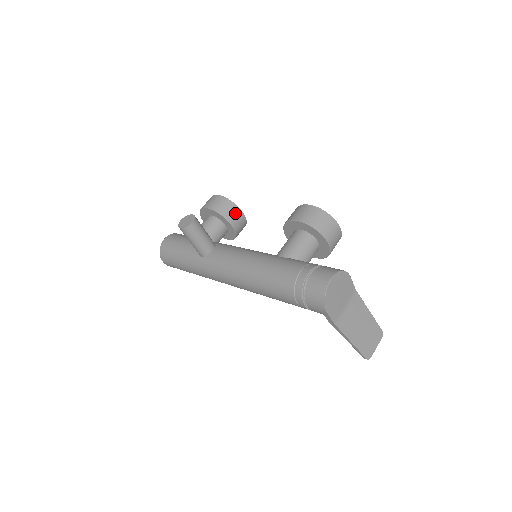
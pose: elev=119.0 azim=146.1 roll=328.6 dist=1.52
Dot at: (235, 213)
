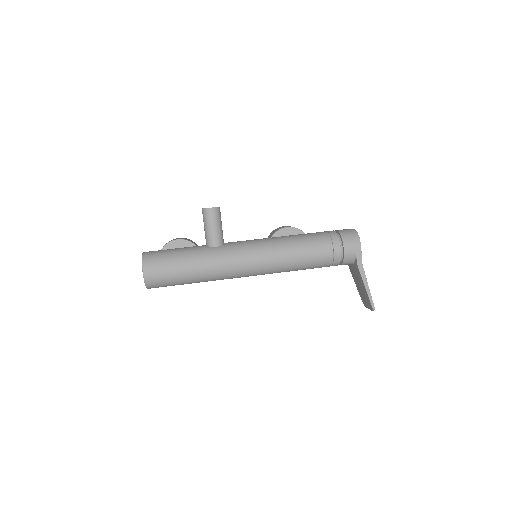
Dot at: occluded
